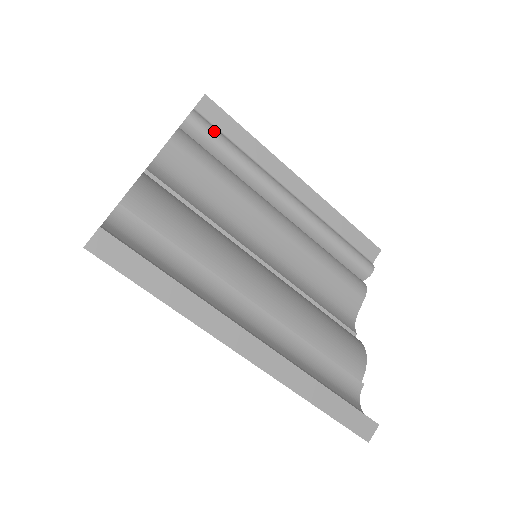
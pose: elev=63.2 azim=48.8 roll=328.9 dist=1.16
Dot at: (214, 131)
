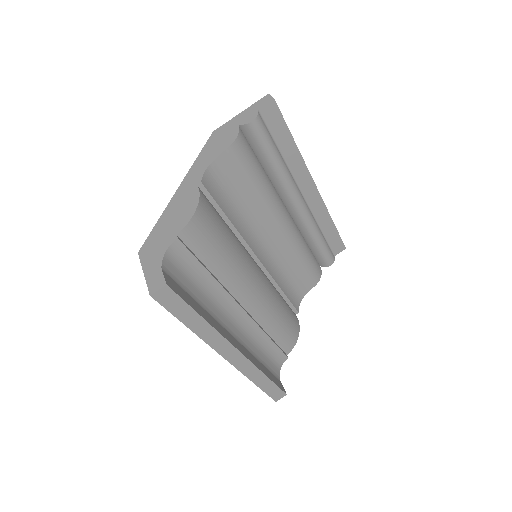
Dot at: (267, 139)
